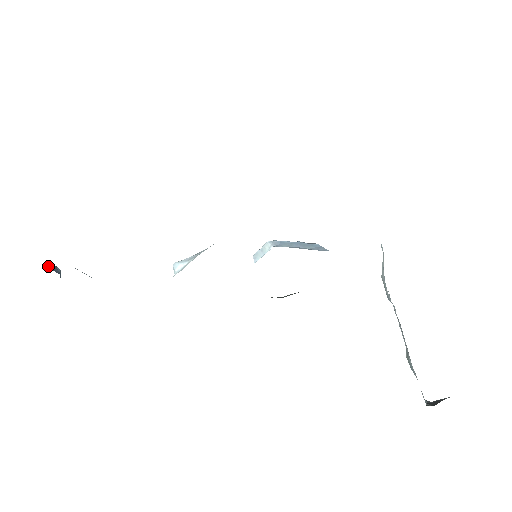
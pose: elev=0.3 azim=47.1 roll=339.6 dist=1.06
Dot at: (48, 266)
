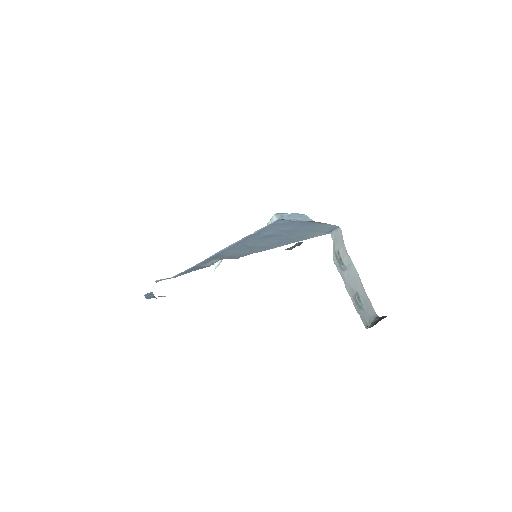
Dot at: (147, 297)
